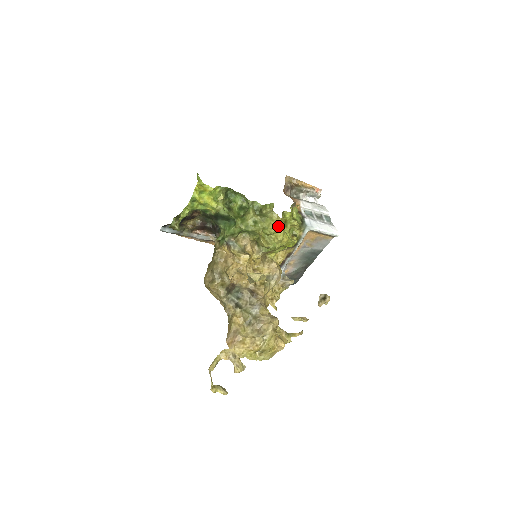
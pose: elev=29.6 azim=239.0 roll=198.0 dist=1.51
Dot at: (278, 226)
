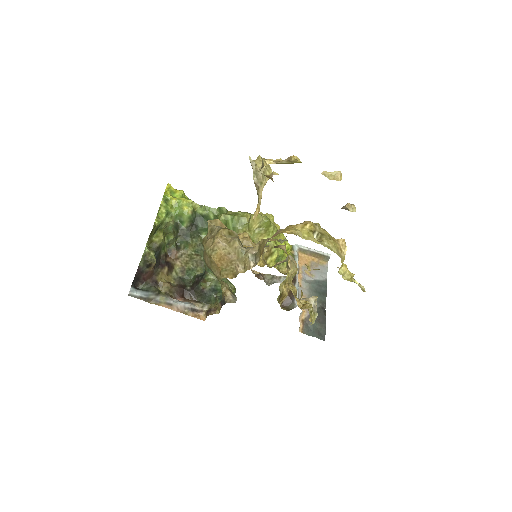
Dot at: occluded
